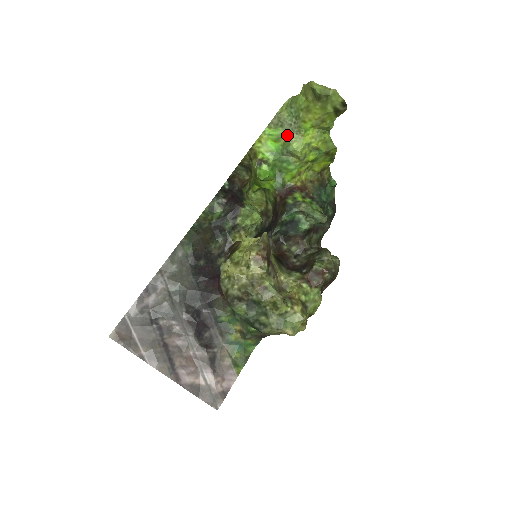
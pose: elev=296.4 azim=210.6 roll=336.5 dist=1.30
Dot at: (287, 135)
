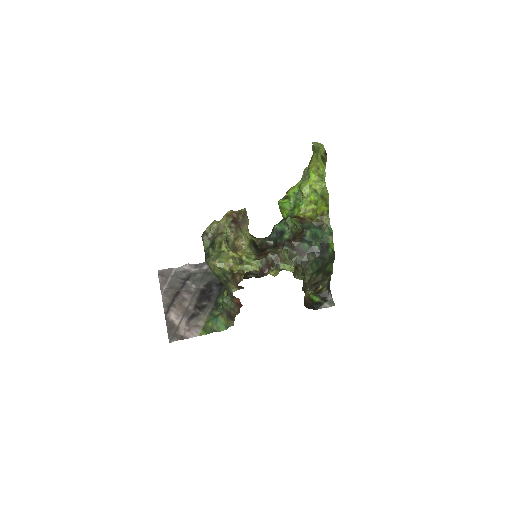
Dot at: (303, 181)
